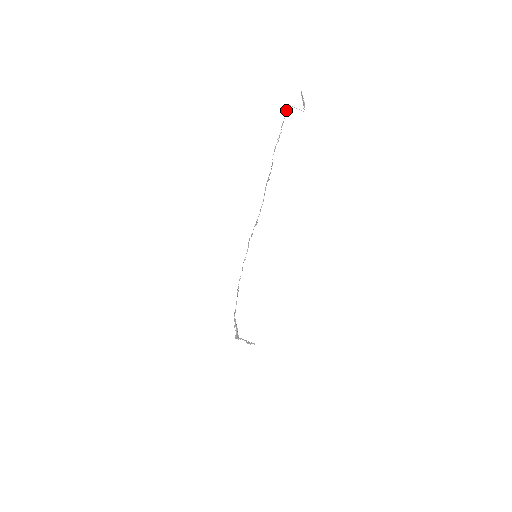
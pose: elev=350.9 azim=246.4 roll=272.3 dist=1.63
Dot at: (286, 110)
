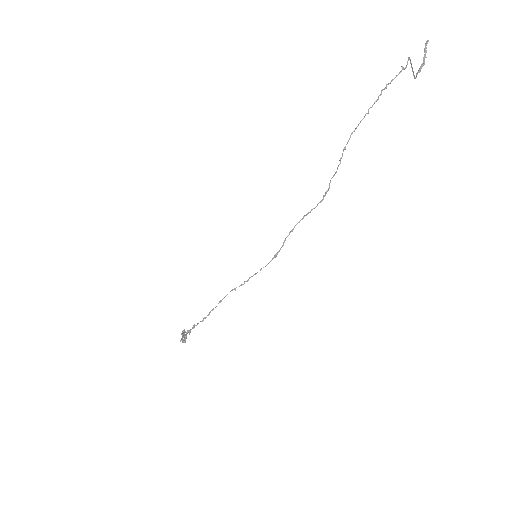
Dot at: (403, 67)
